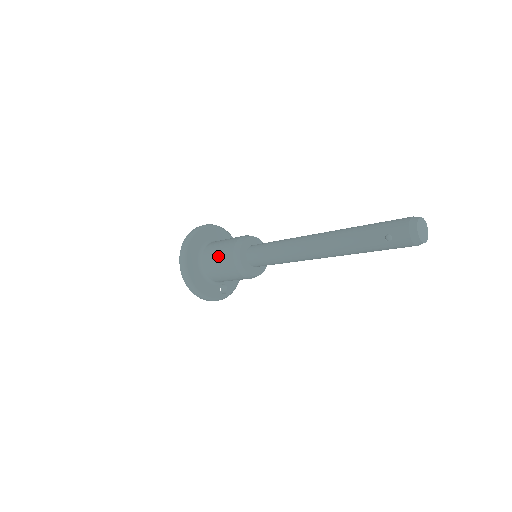
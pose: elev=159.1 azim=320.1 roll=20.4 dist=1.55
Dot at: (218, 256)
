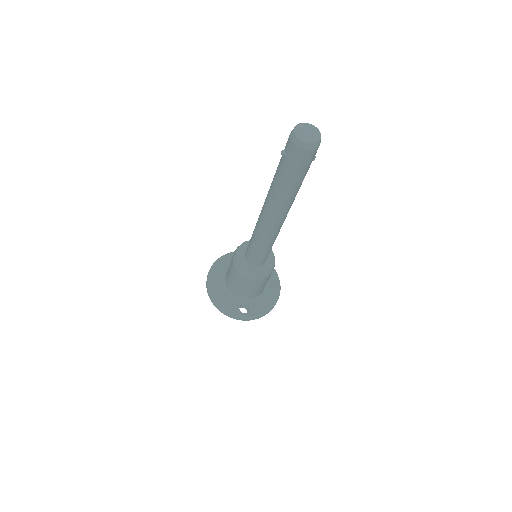
Dot at: occluded
